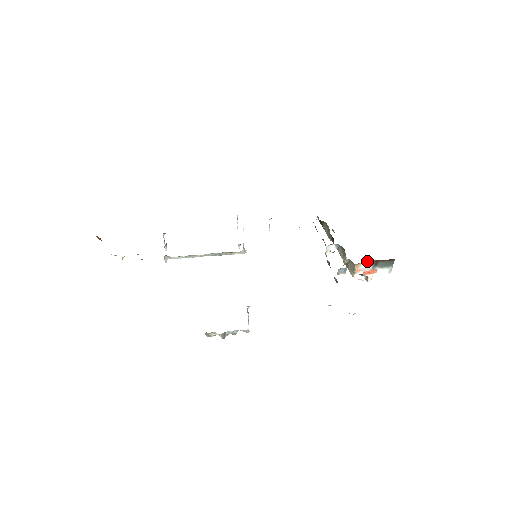
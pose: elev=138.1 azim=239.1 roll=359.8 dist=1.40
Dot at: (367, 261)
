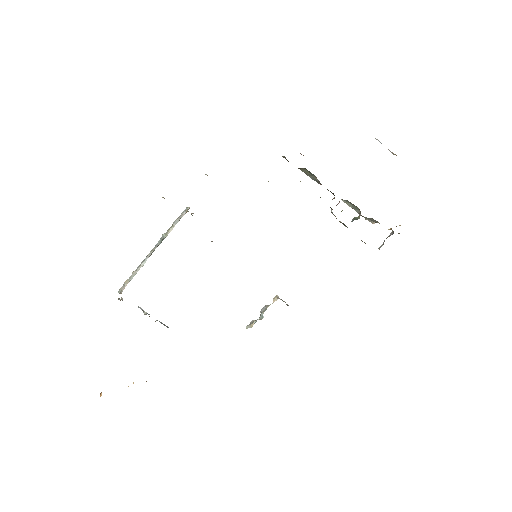
Dot at: occluded
